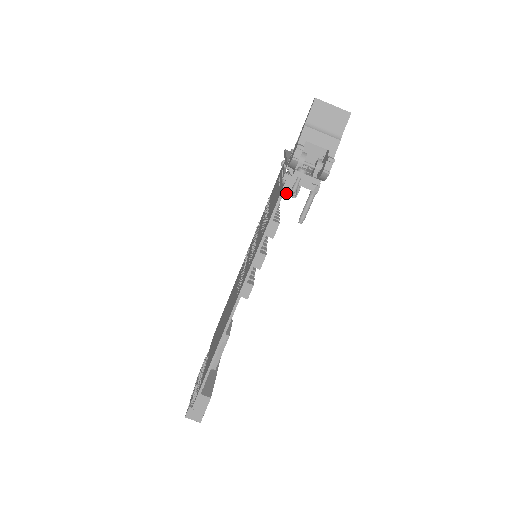
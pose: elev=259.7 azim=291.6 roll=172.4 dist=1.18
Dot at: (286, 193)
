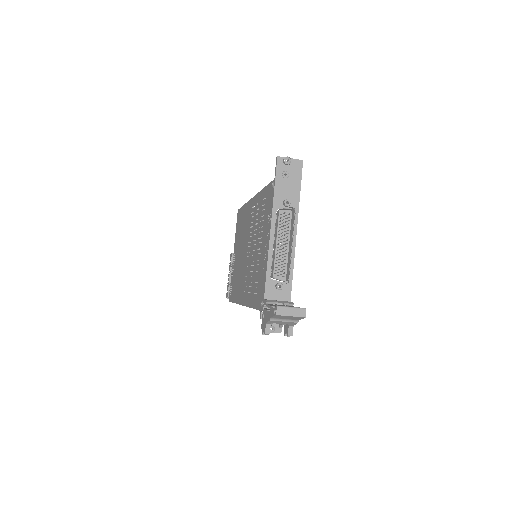
Dot at: occluded
